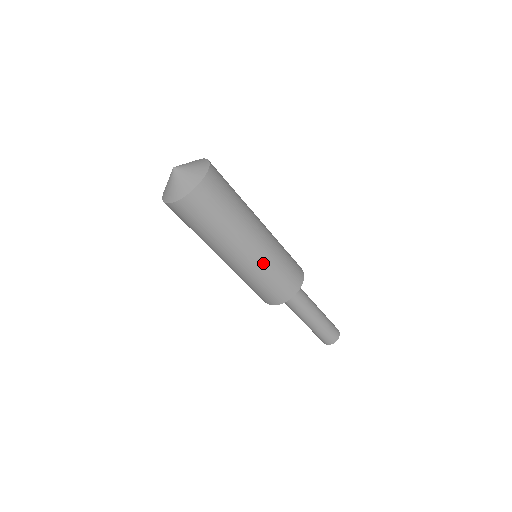
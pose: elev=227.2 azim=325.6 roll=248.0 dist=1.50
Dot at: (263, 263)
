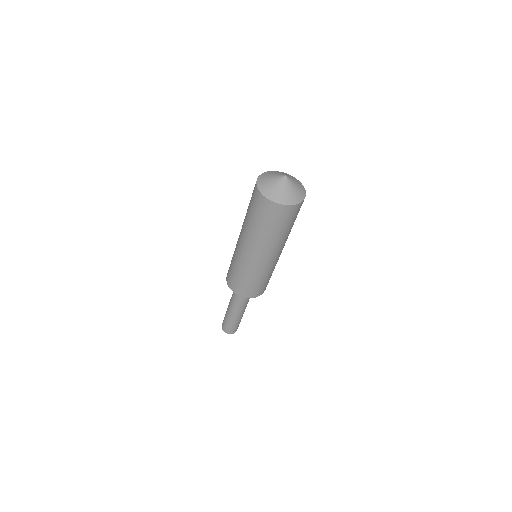
Dot at: (261, 270)
